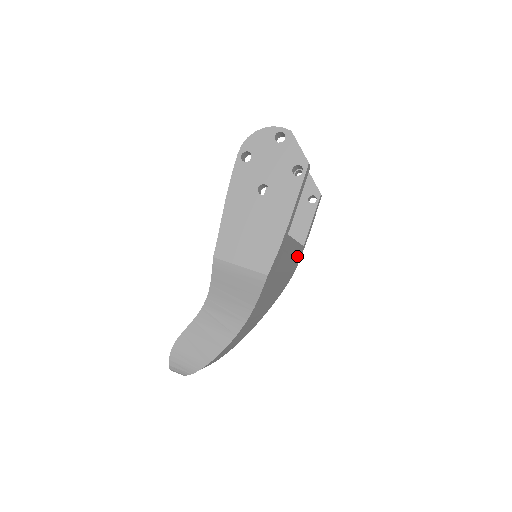
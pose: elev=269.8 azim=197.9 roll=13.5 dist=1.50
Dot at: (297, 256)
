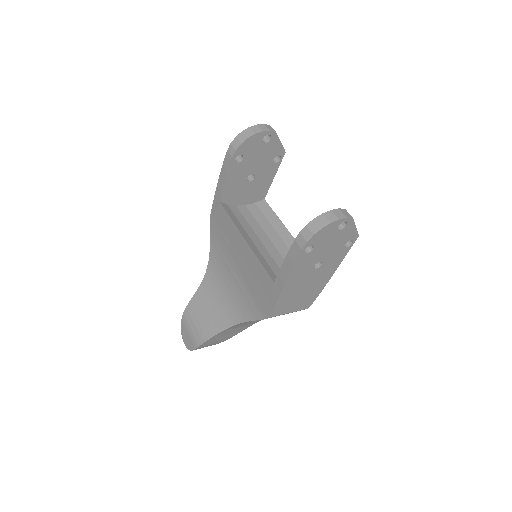
Dot at: occluded
